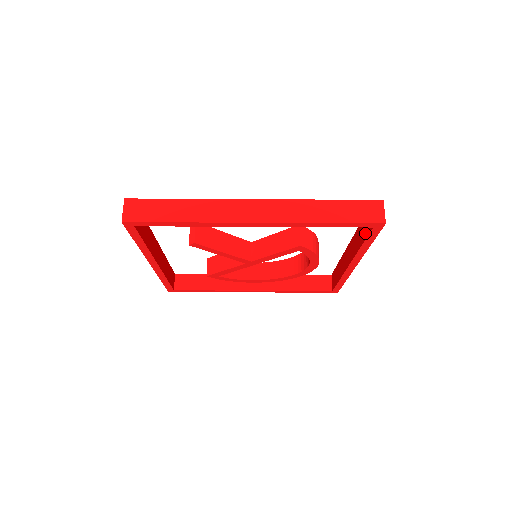
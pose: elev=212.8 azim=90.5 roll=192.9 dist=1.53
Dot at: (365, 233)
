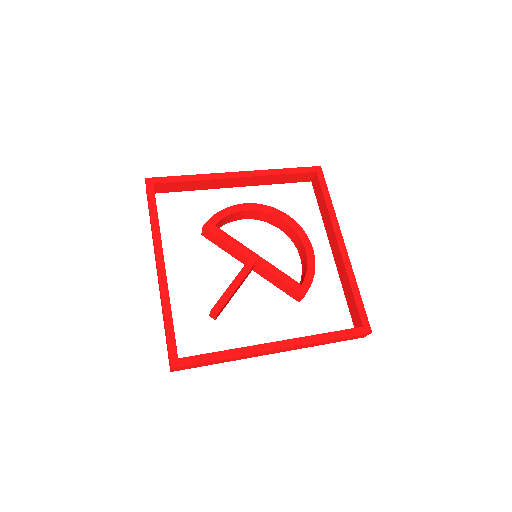
Dot at: (351, 309)
